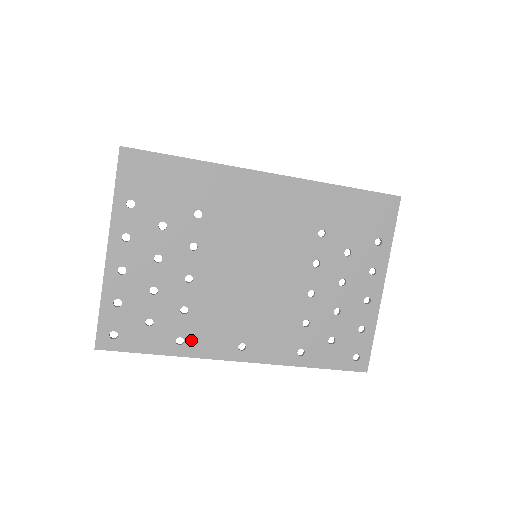
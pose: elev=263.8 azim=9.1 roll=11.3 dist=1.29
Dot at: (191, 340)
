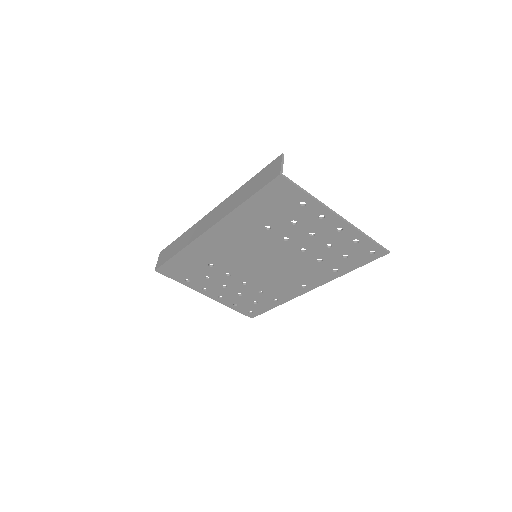
Dot at: (279, 297)
